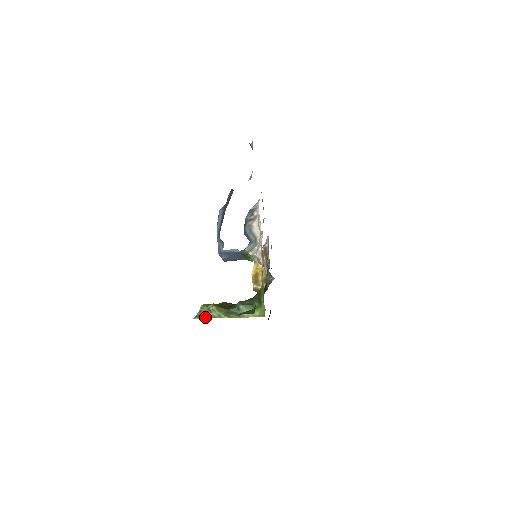
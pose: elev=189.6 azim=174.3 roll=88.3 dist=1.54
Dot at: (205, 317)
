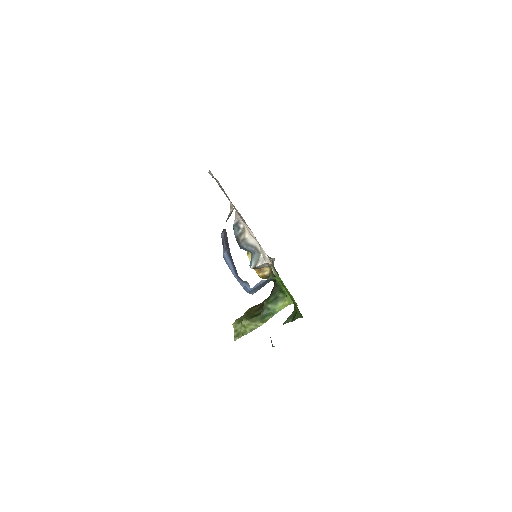
Dot at: (244, 334)
